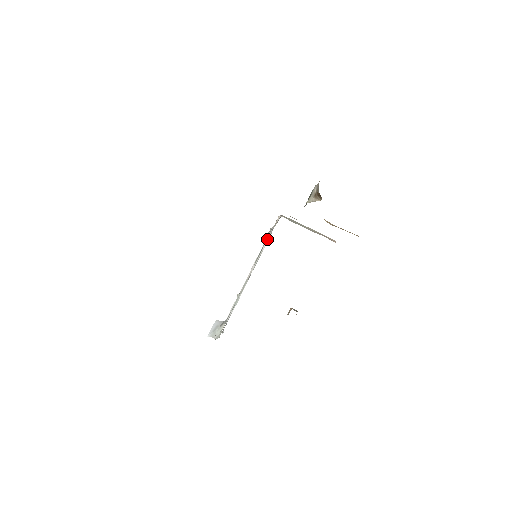
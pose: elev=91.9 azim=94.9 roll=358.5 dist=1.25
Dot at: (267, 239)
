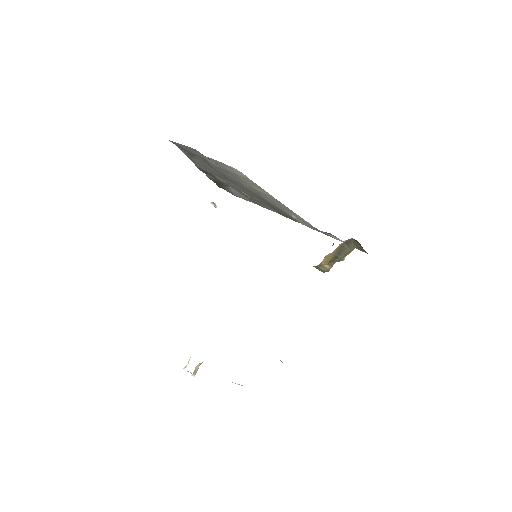
Dot at: occluded
